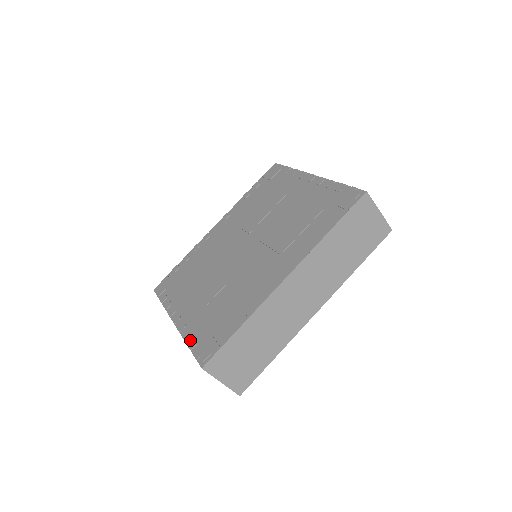
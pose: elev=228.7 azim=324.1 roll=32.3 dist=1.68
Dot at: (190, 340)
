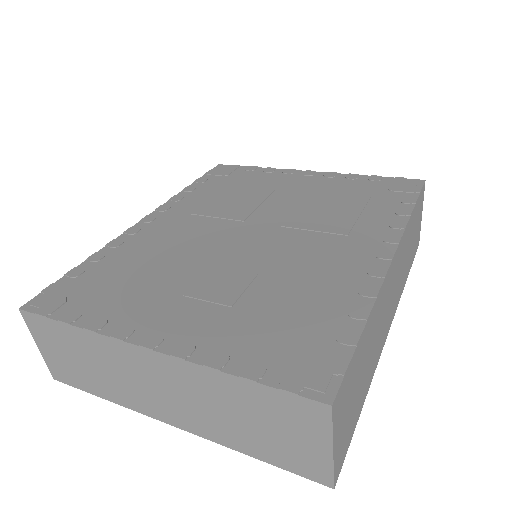
Dot at: (237, 365)
